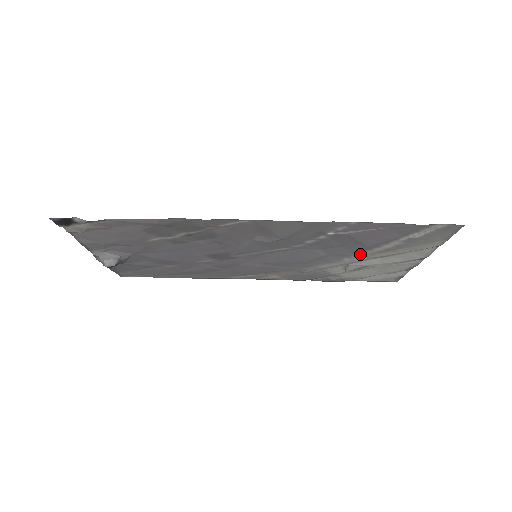
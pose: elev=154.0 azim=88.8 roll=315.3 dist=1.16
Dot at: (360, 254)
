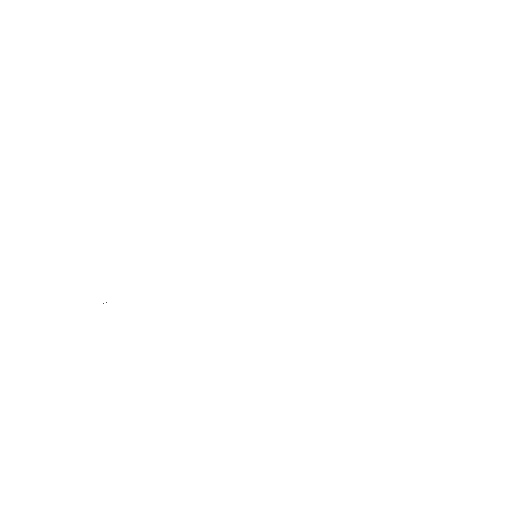
Dot at: occluded
